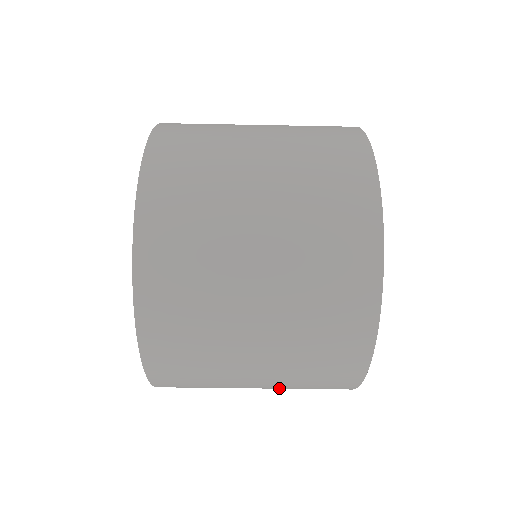
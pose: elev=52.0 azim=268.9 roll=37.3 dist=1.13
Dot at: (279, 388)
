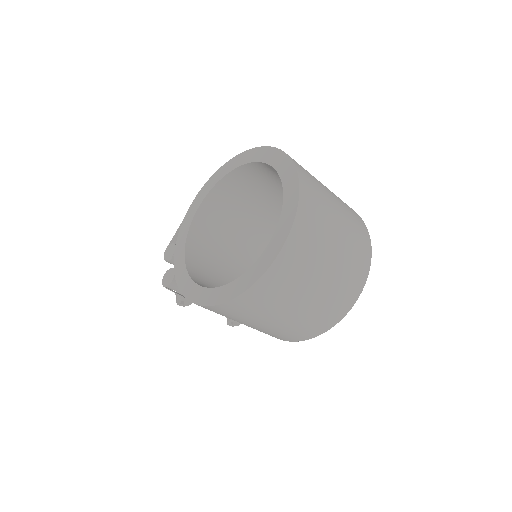
Dot at: (312, 307)
